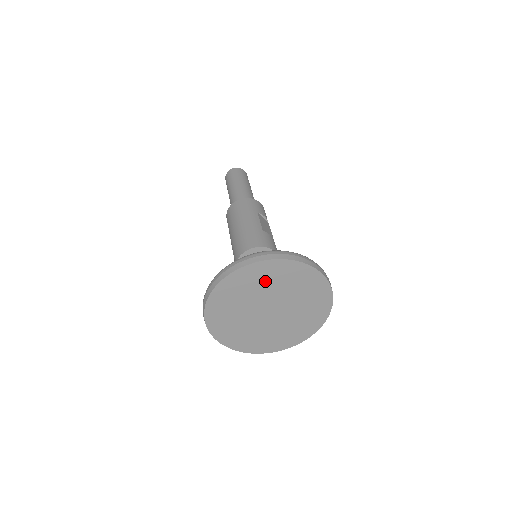
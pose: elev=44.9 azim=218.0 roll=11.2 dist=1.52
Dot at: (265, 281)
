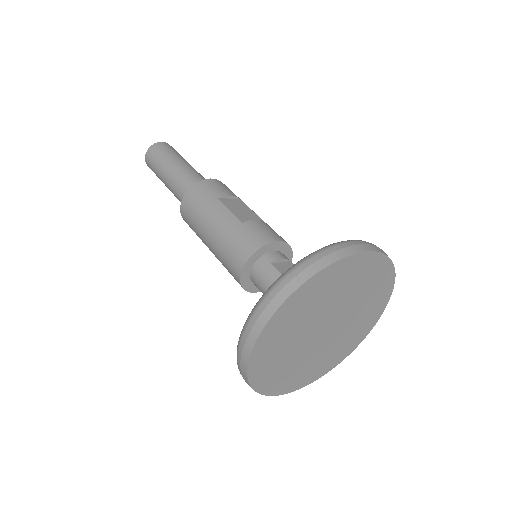
Dot at: (301, 314)
